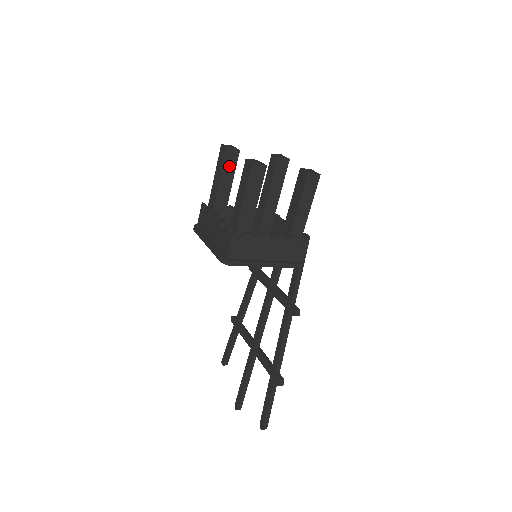
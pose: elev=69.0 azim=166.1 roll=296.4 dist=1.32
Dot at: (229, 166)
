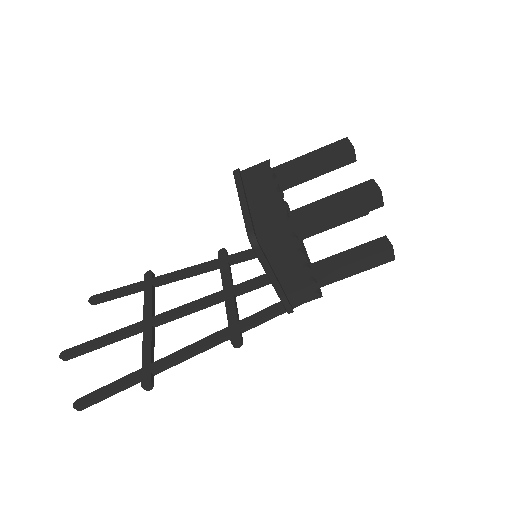
Dot at: (334, 162)
